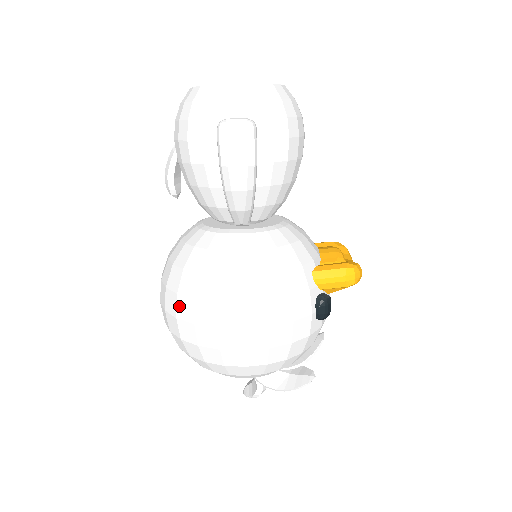
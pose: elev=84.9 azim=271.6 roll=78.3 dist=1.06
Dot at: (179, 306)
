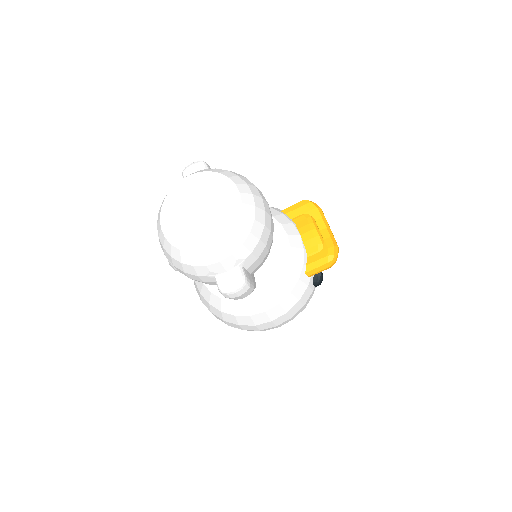
Dot at: (228, 324)
